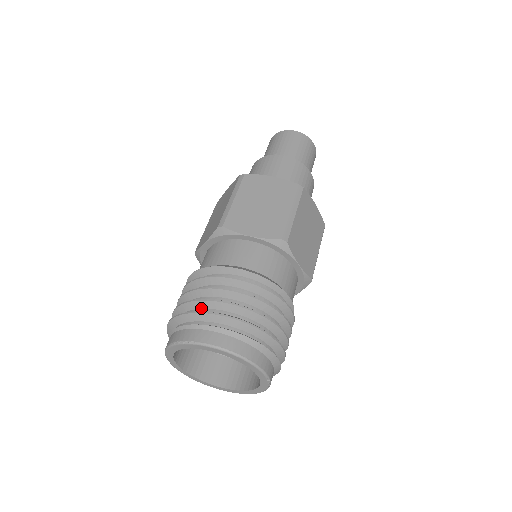
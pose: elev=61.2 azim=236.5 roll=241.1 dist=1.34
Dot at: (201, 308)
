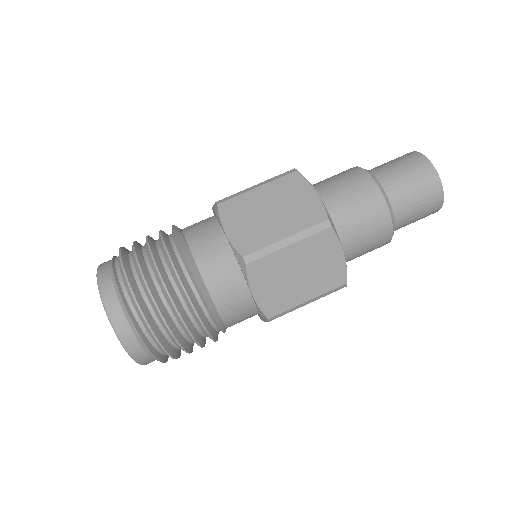
Dot at: (132, 257)
